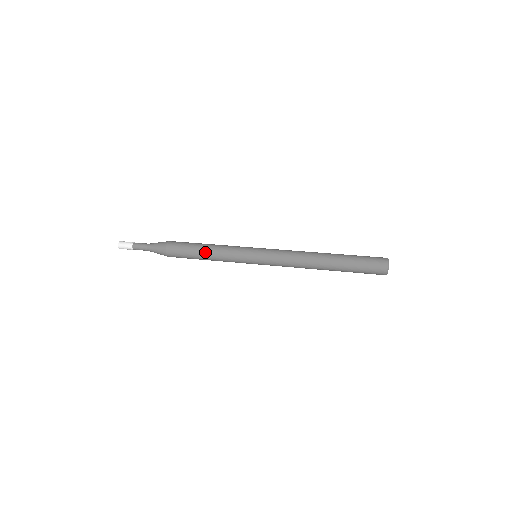
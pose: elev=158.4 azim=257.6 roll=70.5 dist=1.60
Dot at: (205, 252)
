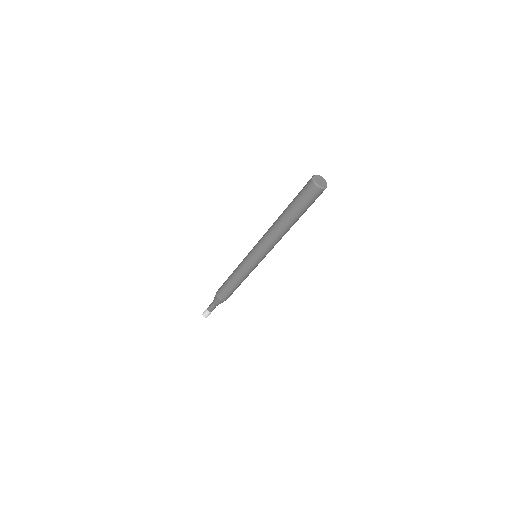
Dot at: occluded
